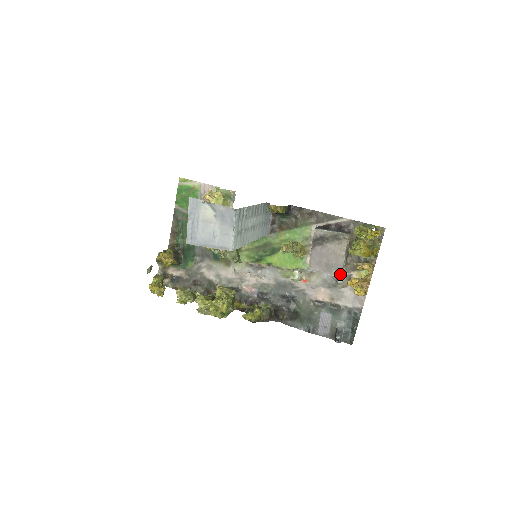
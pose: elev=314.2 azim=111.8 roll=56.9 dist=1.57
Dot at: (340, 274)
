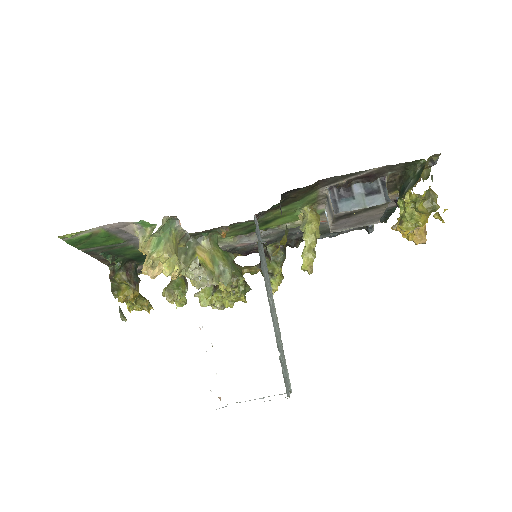
Dot at: (378, 221)
